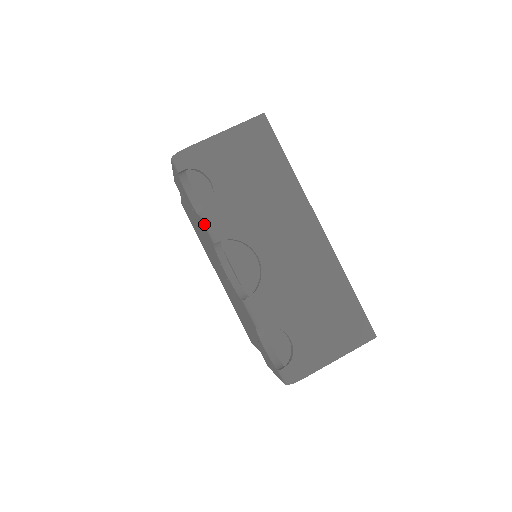
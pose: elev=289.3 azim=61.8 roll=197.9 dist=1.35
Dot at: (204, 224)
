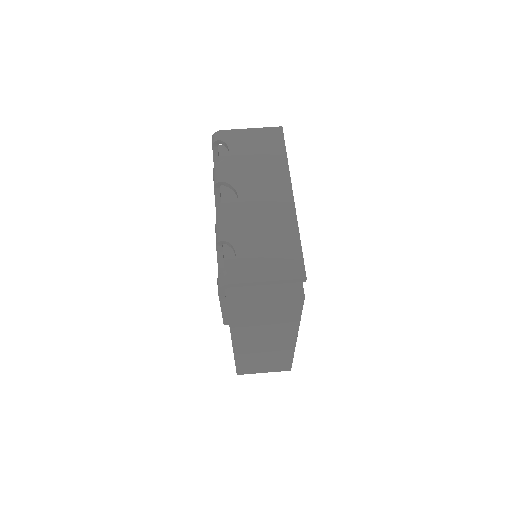
Dot at: (213, 174)
